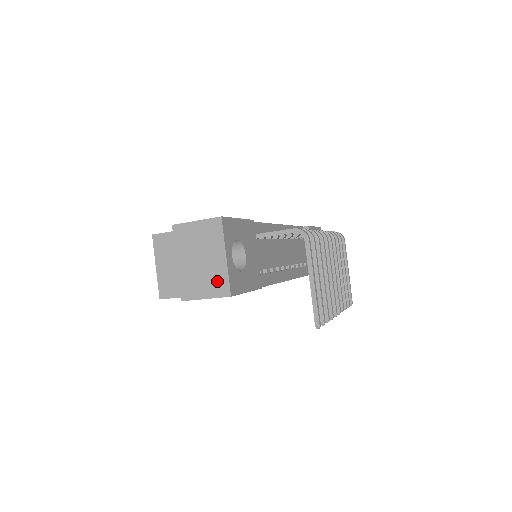
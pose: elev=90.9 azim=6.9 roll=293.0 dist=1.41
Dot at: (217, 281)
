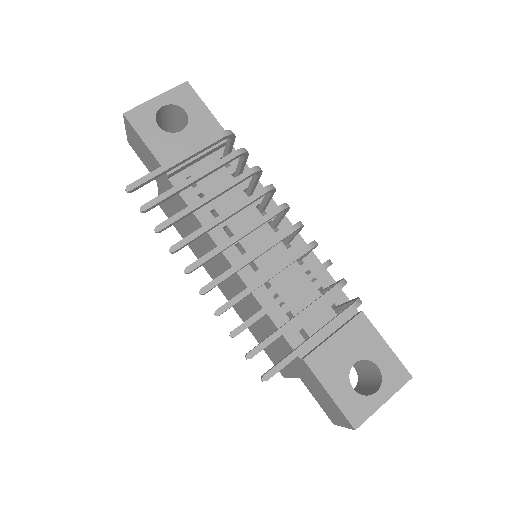
Dot at: occluded
